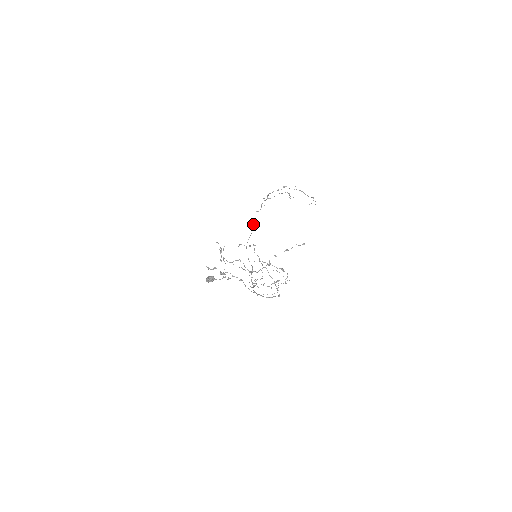
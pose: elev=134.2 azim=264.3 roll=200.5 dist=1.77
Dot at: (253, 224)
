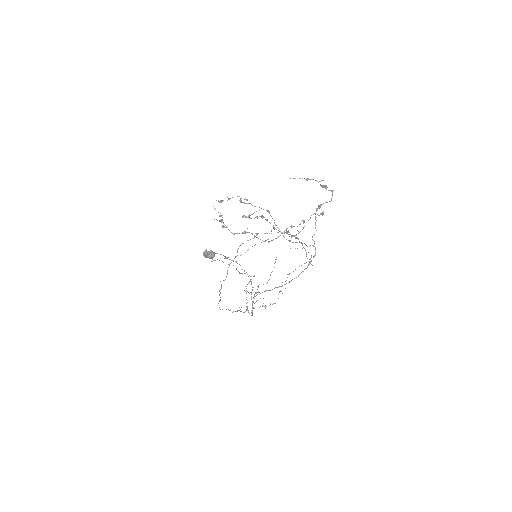
Dot at: (220, 292)
